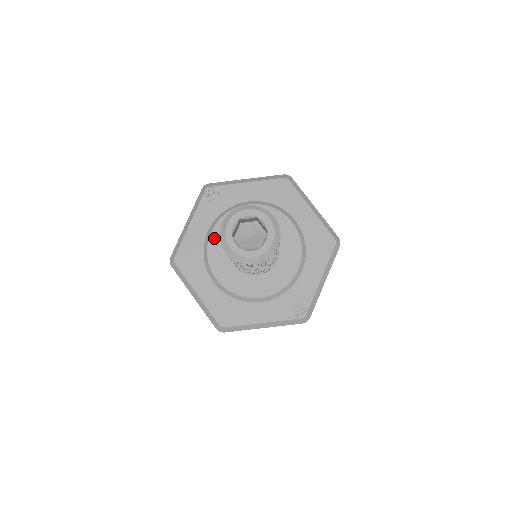
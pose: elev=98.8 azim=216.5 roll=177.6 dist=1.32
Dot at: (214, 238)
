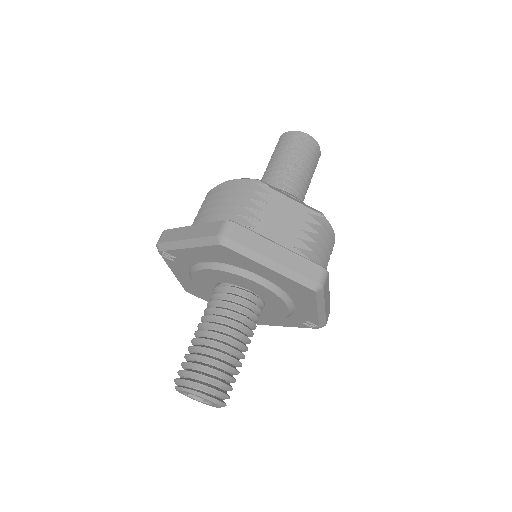
Dot at: (200, 287)
